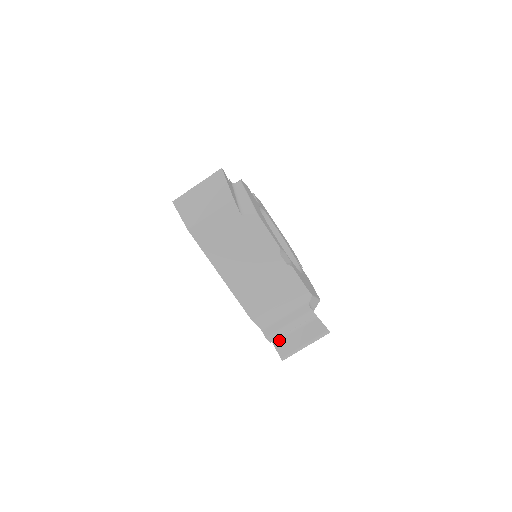
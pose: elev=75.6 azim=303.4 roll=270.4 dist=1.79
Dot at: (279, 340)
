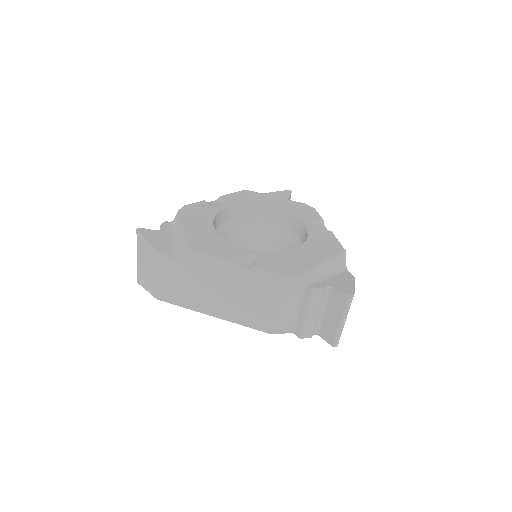
Dot at: (319, 329)
